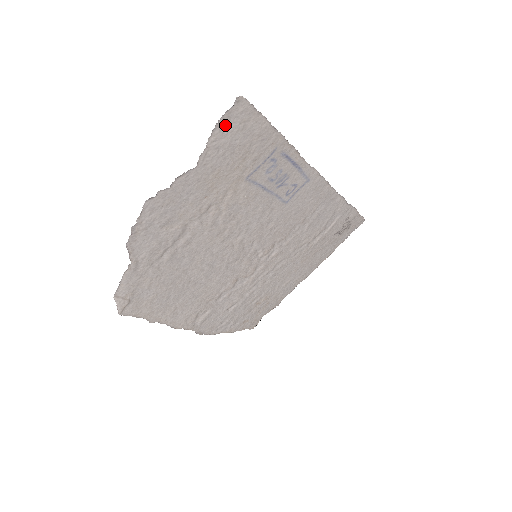
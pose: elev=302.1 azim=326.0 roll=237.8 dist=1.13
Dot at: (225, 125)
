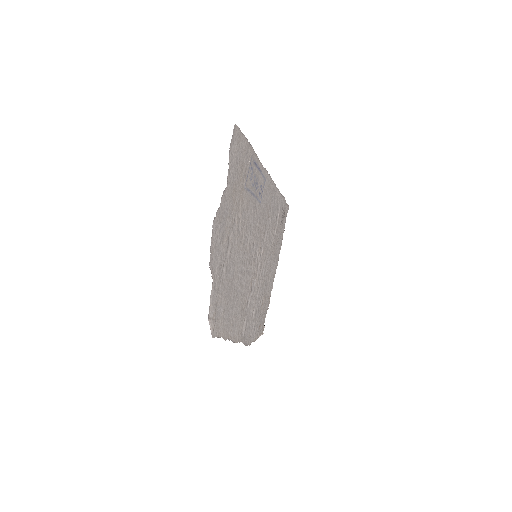
Dot at: (232, 148)
